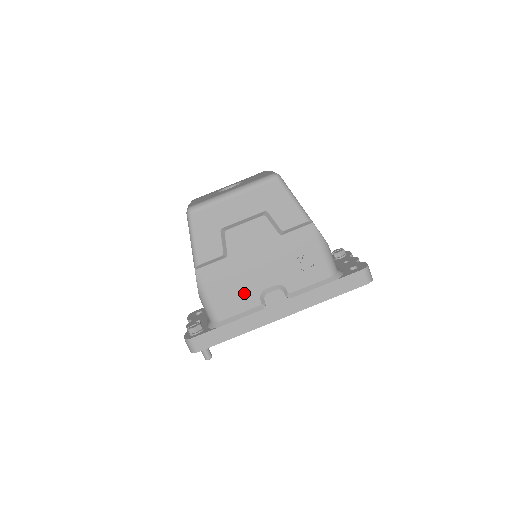
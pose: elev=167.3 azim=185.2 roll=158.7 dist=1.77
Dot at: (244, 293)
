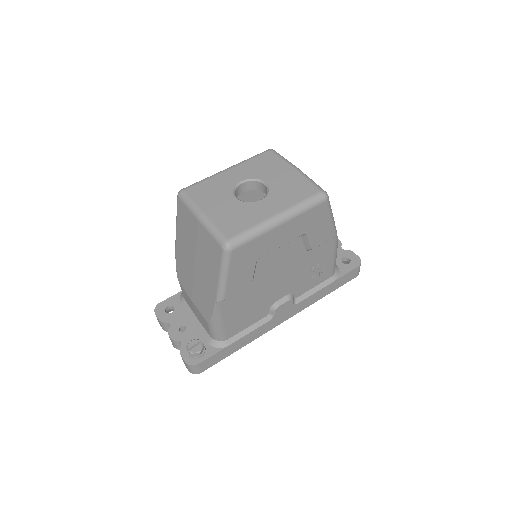
Dot at: (257, 310)
